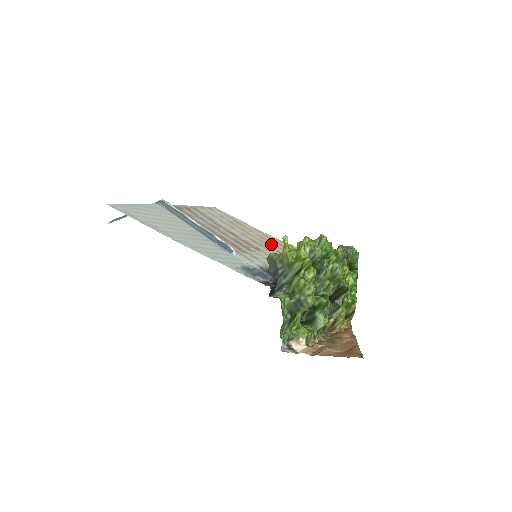
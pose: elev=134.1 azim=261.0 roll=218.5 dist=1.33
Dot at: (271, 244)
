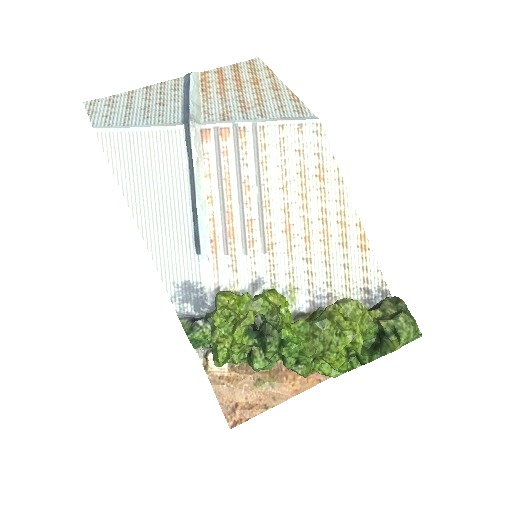
Dot at: (320, 238)
